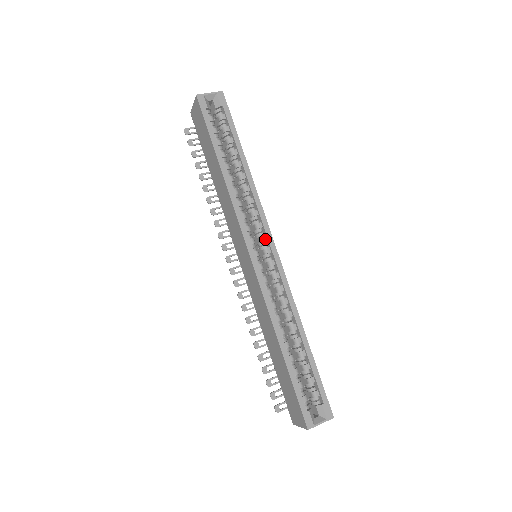
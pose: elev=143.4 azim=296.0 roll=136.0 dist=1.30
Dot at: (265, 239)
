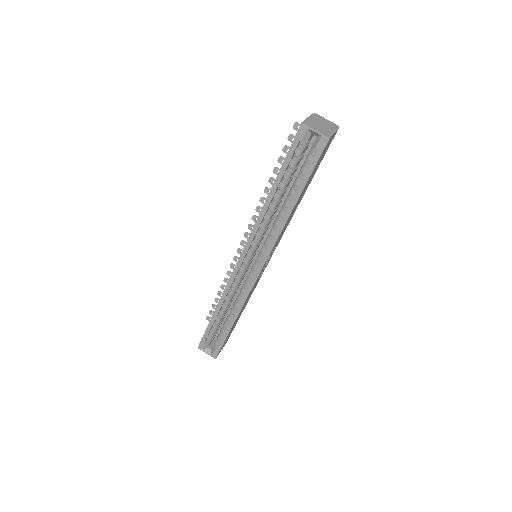
Dot at: (260, 260)
